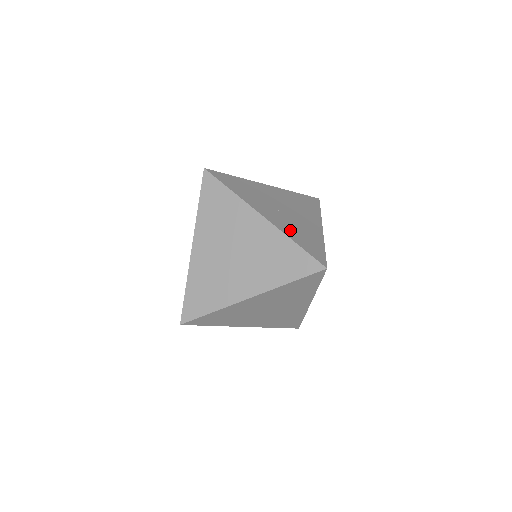
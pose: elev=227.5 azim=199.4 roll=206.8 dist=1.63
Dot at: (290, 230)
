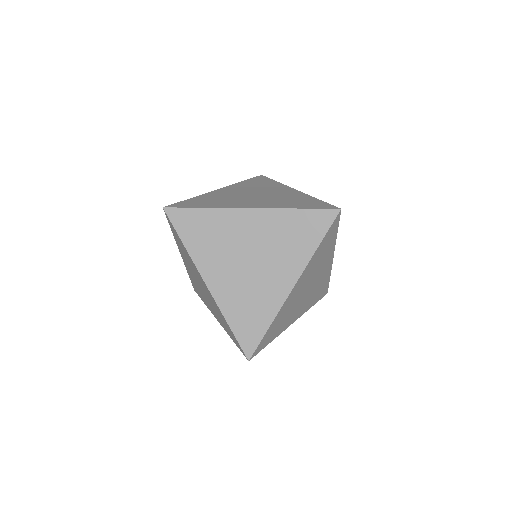
Dot at: occluded
